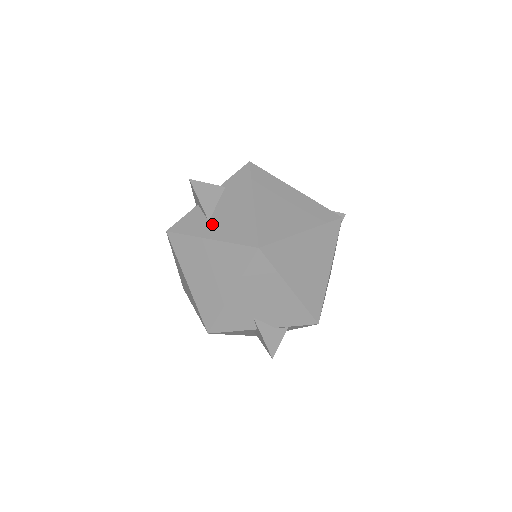
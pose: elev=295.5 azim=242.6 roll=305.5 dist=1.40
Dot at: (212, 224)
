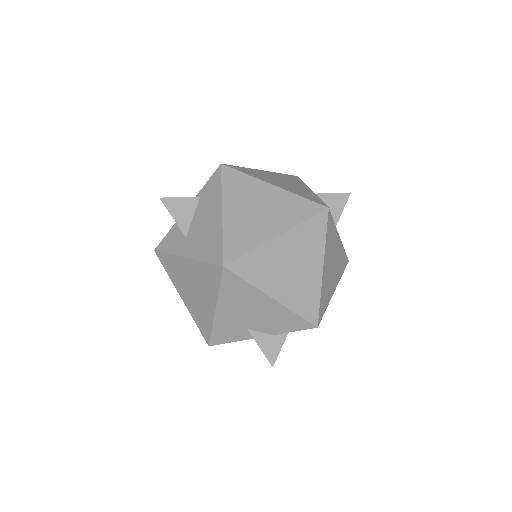
Dot at: (188, 240)
